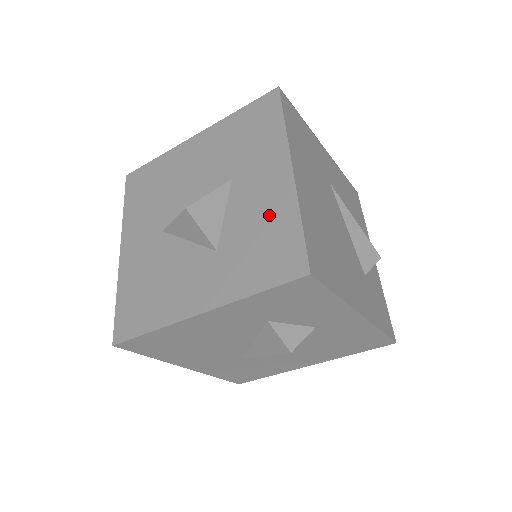
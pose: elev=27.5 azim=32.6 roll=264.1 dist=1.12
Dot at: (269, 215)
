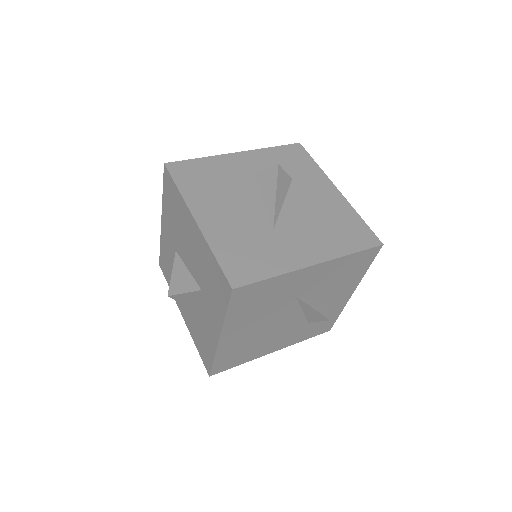
Dot at: (207, 336)
